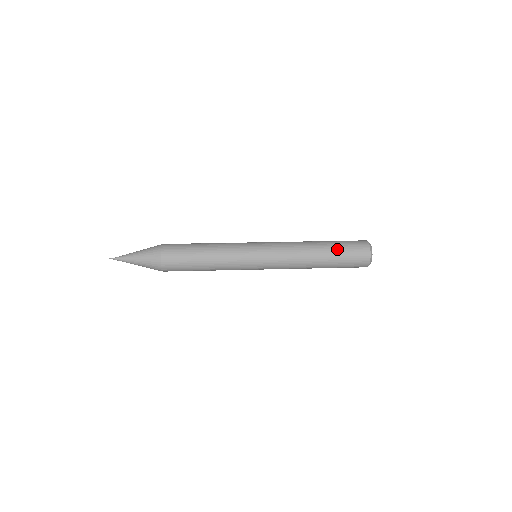
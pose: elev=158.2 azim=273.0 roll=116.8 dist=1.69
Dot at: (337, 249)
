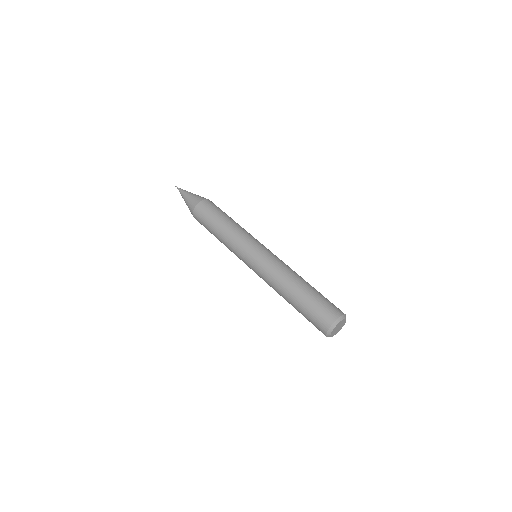
Dot at: (300, 312)
